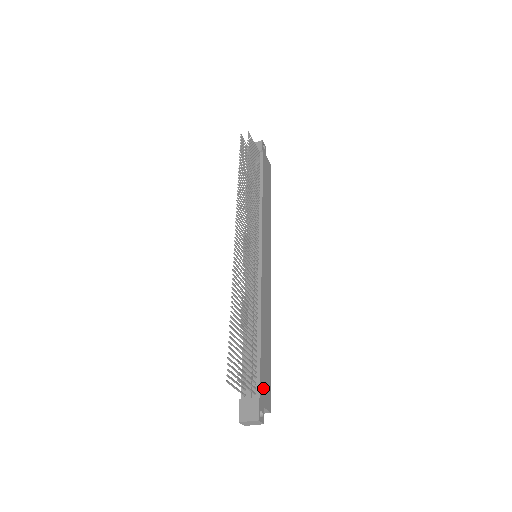
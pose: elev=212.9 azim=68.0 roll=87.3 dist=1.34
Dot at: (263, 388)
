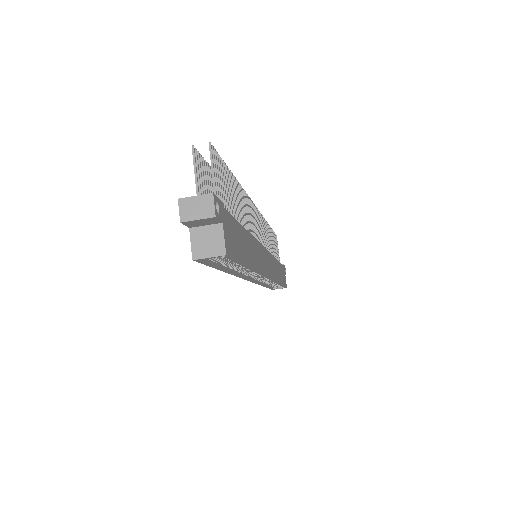
Dot at: (229, 225)
